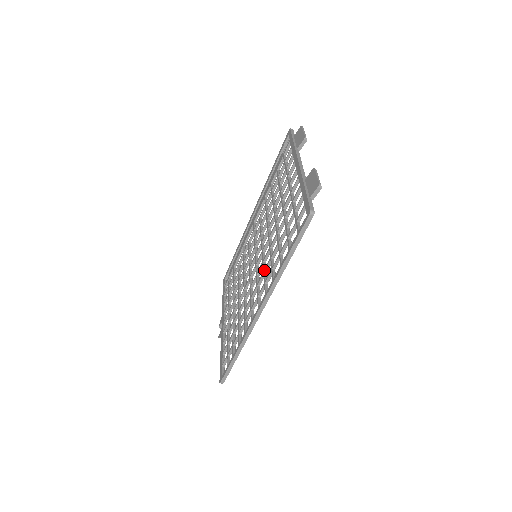
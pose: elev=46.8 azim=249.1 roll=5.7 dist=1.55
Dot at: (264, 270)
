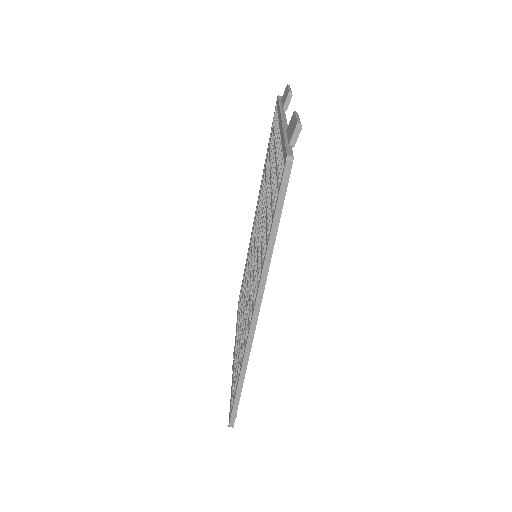
Dot at: (257, 264)
